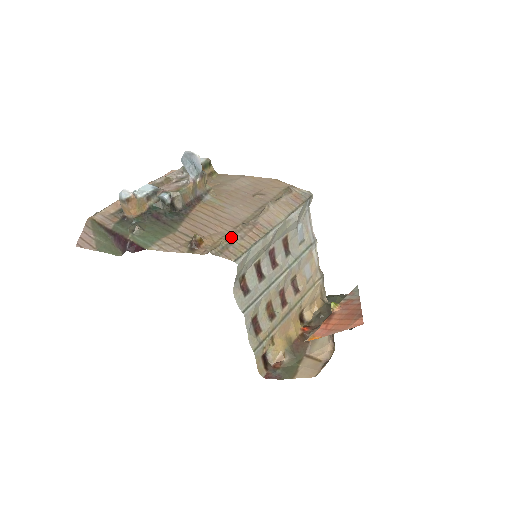
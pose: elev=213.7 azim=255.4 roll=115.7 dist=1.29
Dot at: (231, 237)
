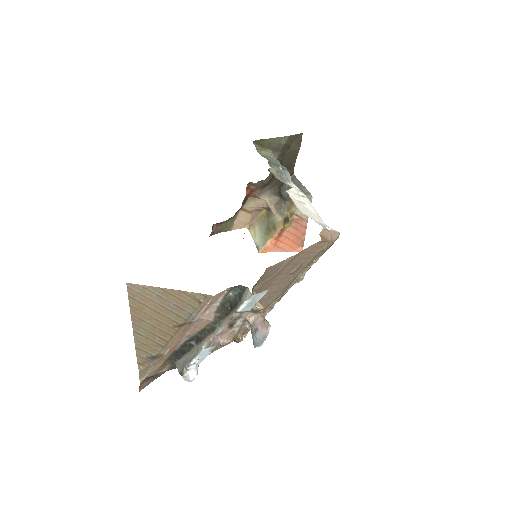
Dot at: occluded
